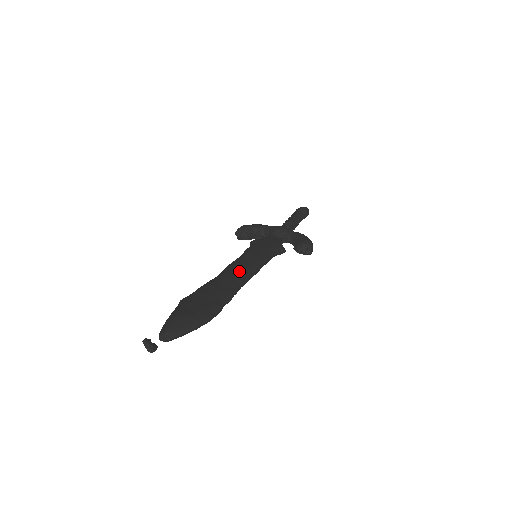
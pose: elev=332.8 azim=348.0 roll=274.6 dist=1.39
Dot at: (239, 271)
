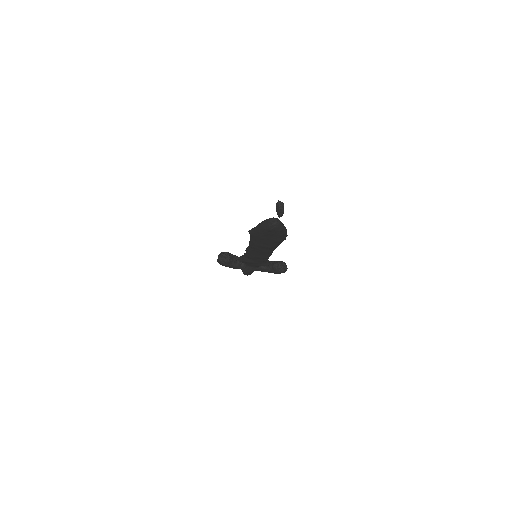
Dot at: occluded
